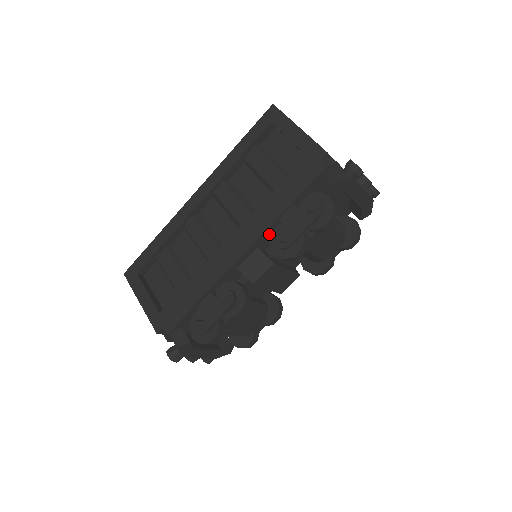
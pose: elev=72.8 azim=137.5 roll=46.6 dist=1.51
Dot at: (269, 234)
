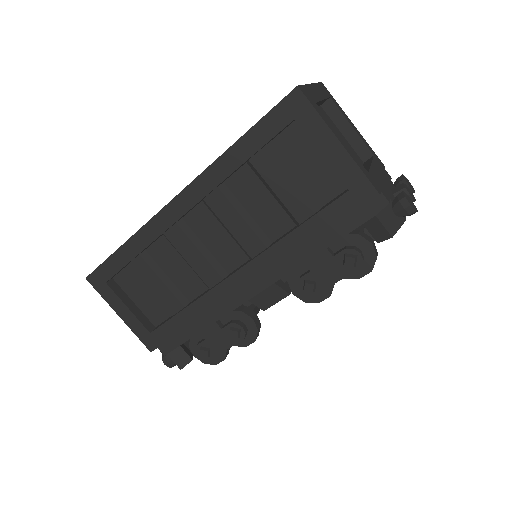
Dot at: occluded
